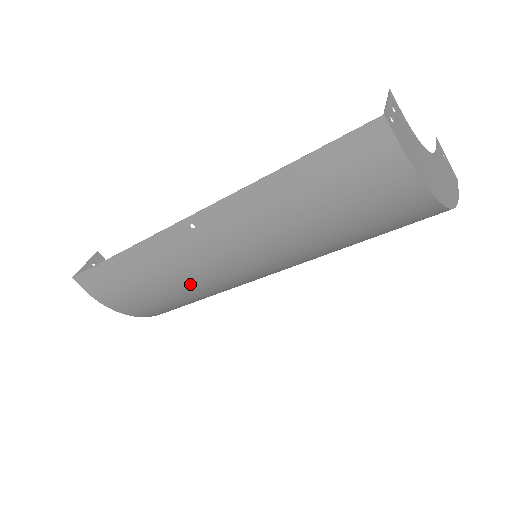
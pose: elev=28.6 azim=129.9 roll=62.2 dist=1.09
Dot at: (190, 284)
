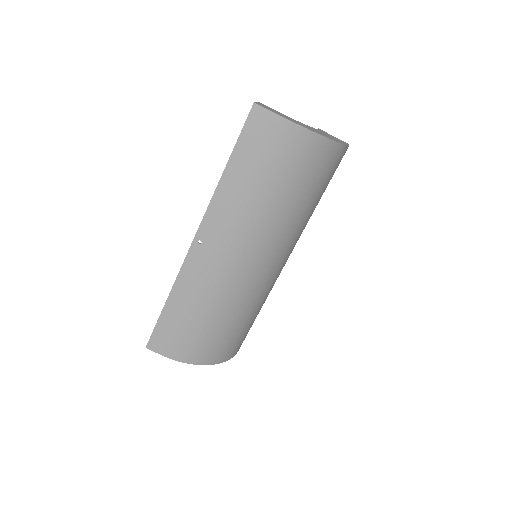
Dot at: (223, 297)
